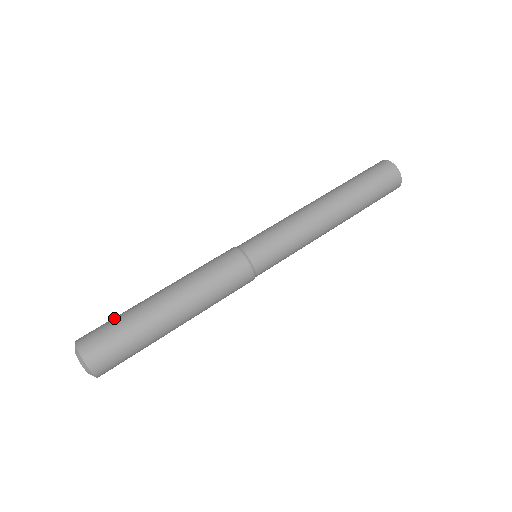
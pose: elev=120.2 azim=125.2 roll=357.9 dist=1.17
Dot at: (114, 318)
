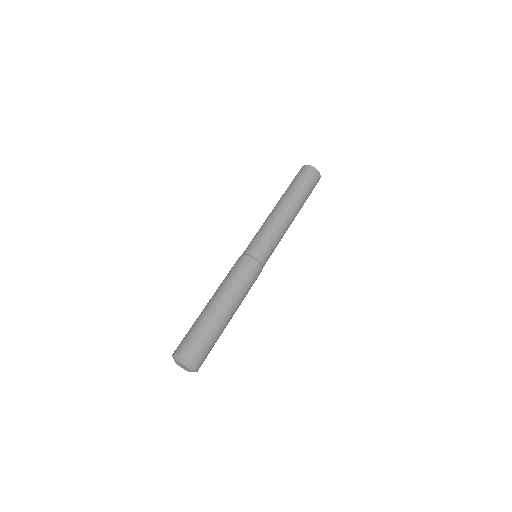
Dot at: (196, 331)
